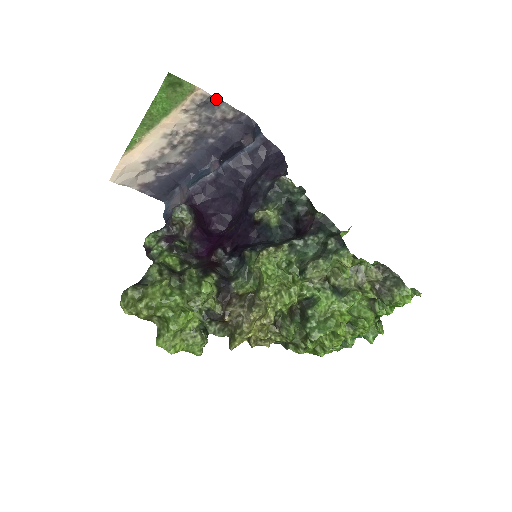
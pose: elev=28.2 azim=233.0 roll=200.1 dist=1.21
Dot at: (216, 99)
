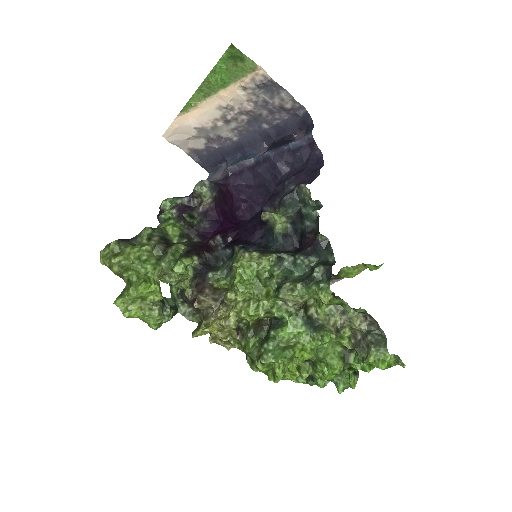
Dot at: (277, 84)
